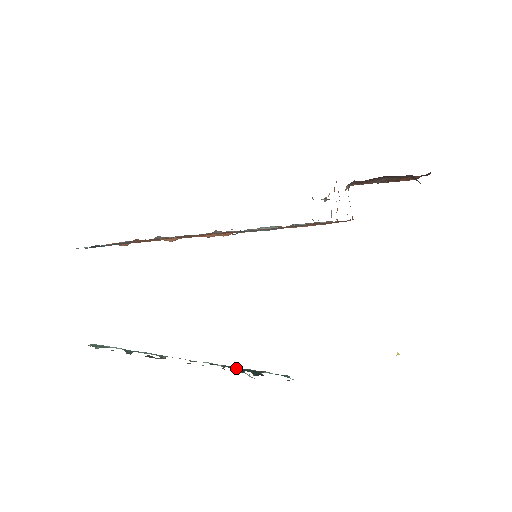
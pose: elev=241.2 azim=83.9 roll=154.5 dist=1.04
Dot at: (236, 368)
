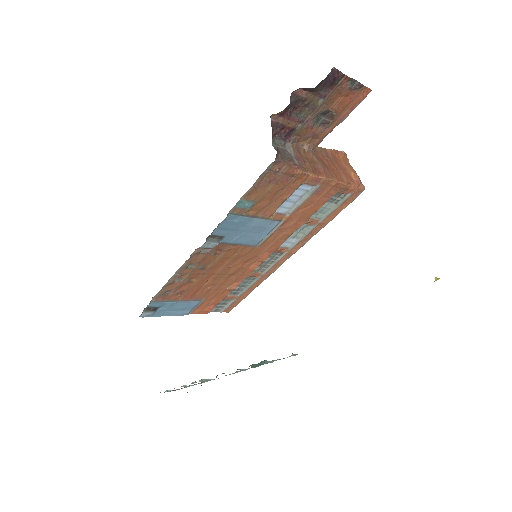
Dot at: occluded
